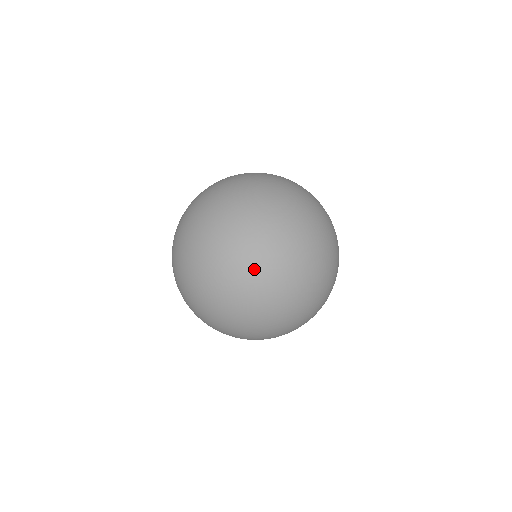
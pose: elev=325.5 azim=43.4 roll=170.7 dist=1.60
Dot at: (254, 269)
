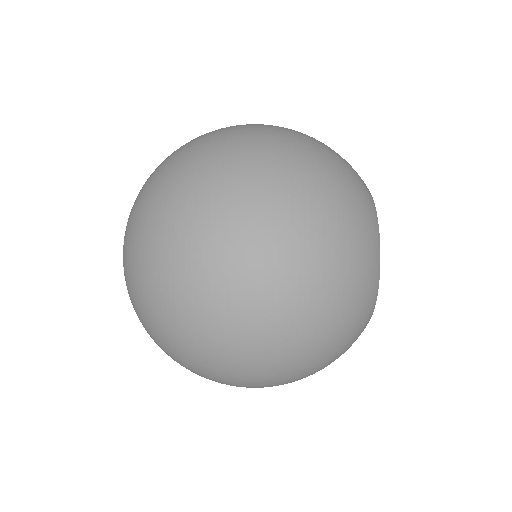
Dot at: (157, 177)
